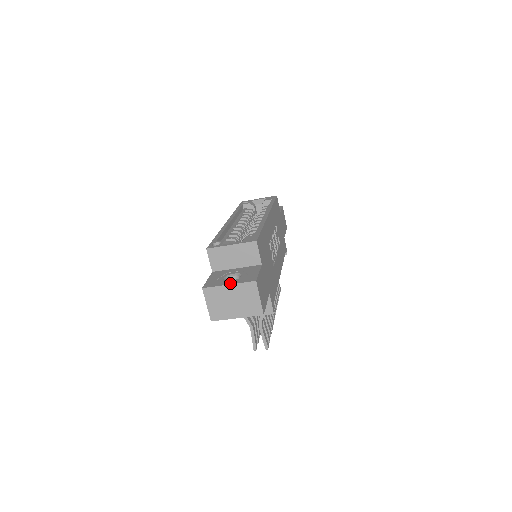
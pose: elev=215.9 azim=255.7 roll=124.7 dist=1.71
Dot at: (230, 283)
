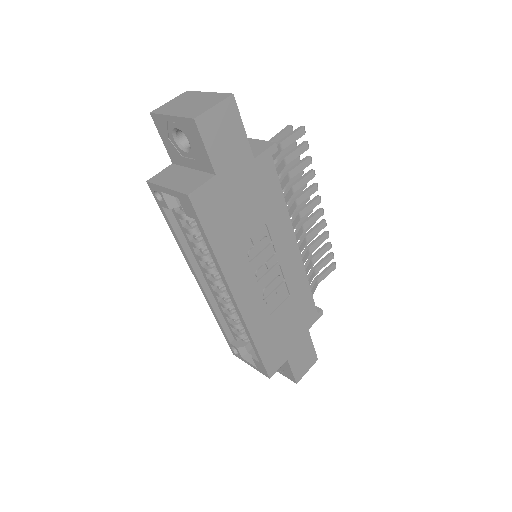
Dot at: occluded
